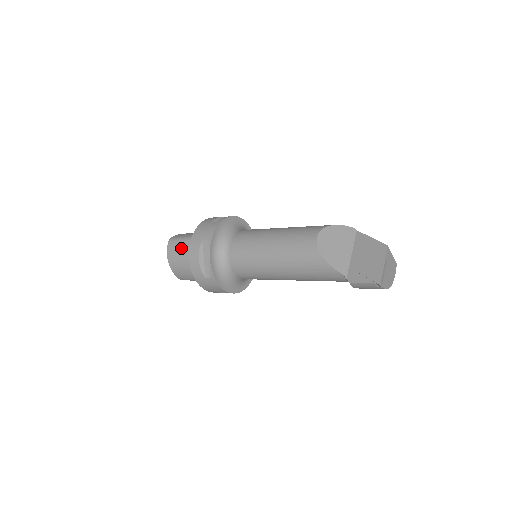
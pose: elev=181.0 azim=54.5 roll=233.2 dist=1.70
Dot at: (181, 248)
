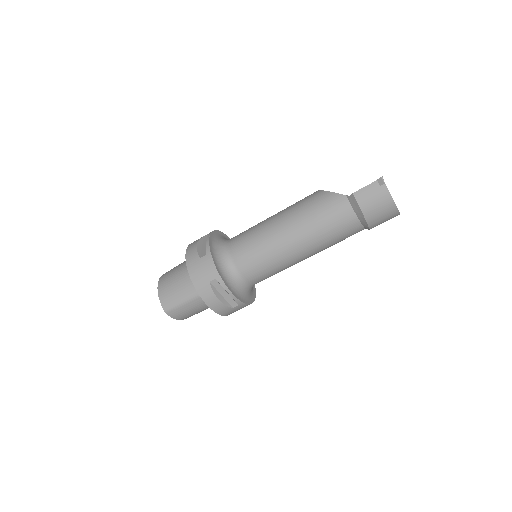
Dot at: (177, 267)
